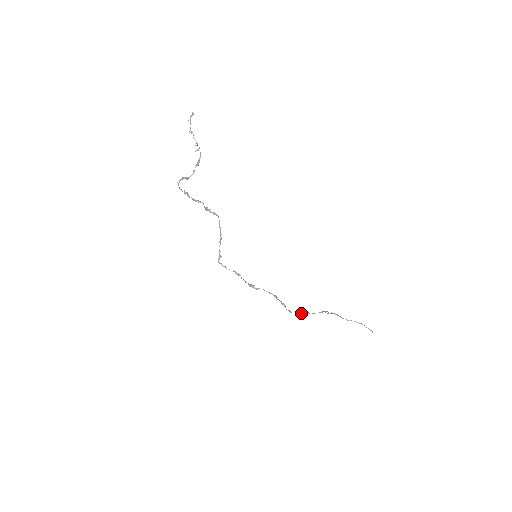
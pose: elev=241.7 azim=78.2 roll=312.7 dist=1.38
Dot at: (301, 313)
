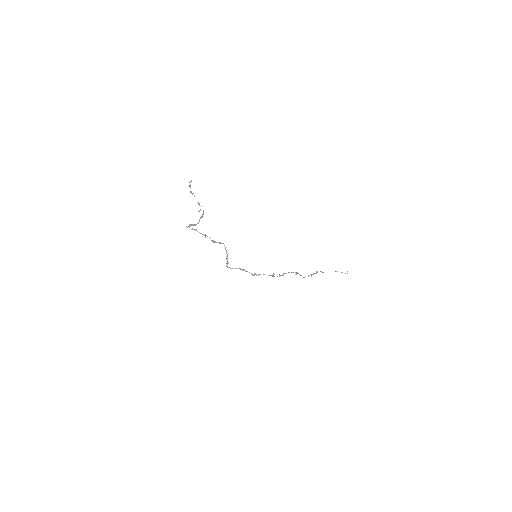
Dot at: occluded
